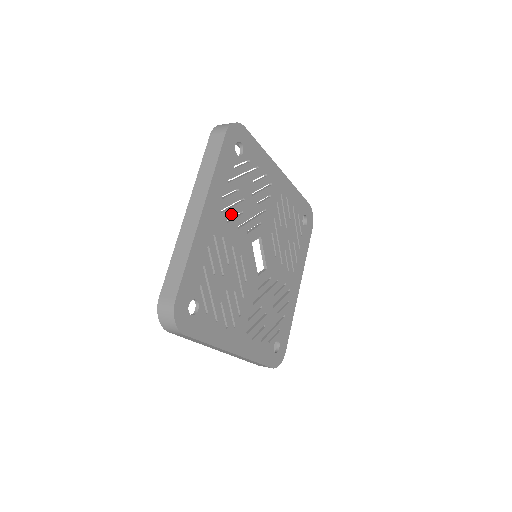
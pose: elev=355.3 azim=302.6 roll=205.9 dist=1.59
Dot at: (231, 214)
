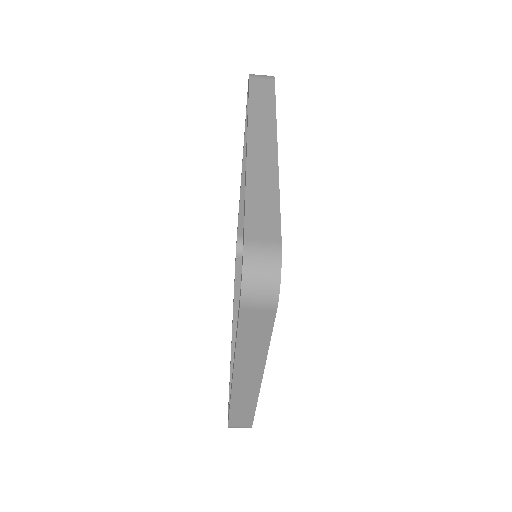
Dot at: occluded
